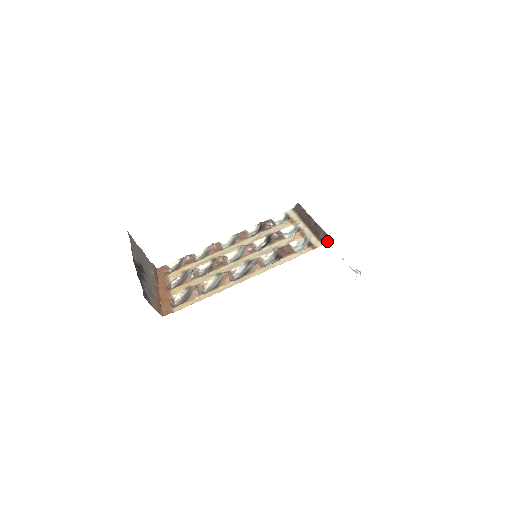
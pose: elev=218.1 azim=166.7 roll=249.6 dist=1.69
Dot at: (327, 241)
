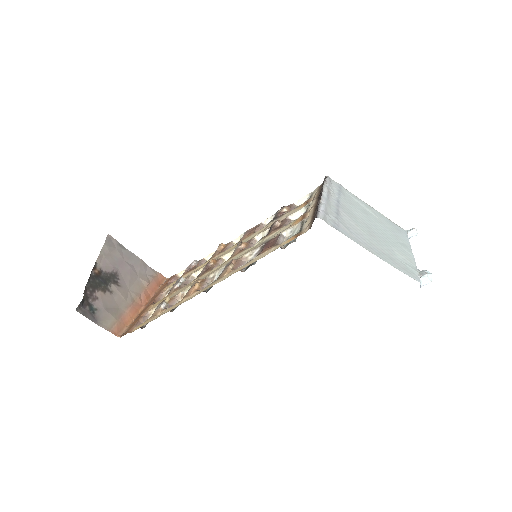
Dot at: (406, 230)
